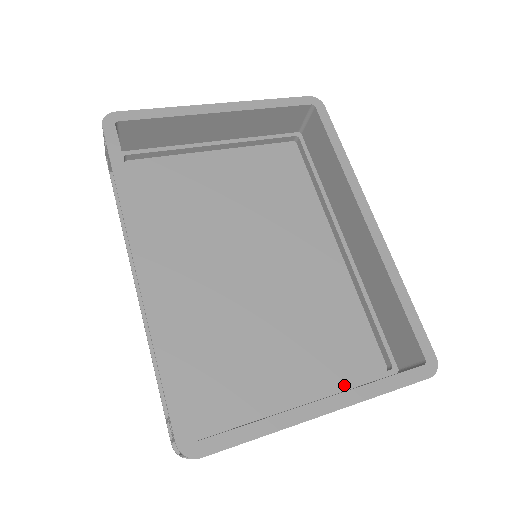
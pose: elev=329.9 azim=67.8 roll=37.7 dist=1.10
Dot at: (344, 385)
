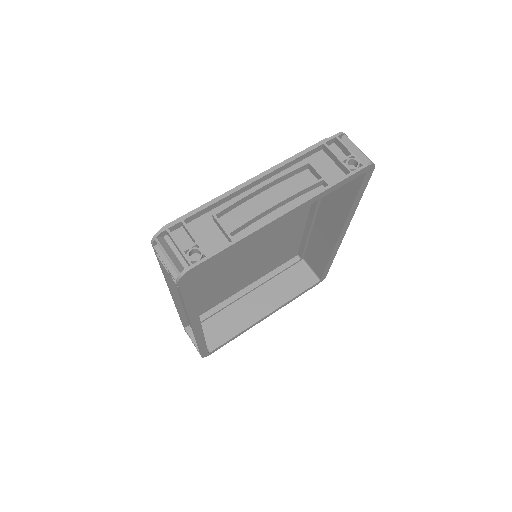
Dot at: (273, 277)
